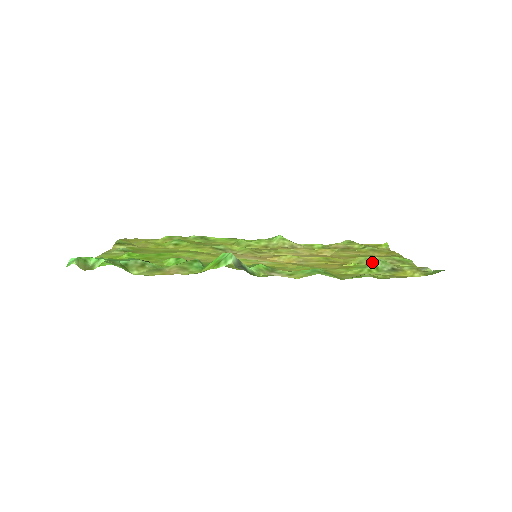
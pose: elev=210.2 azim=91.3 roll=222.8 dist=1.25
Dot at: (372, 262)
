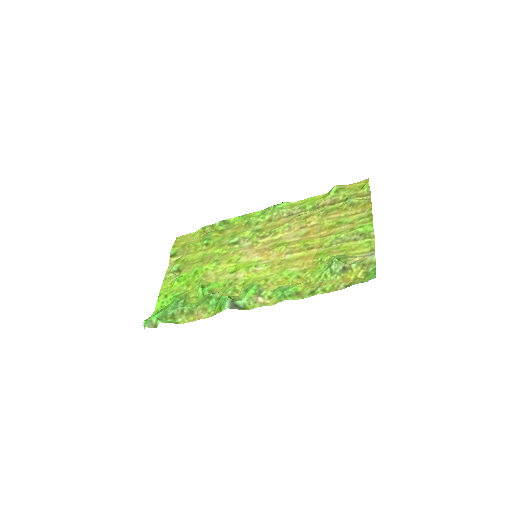
Dot at: (330, 261)
